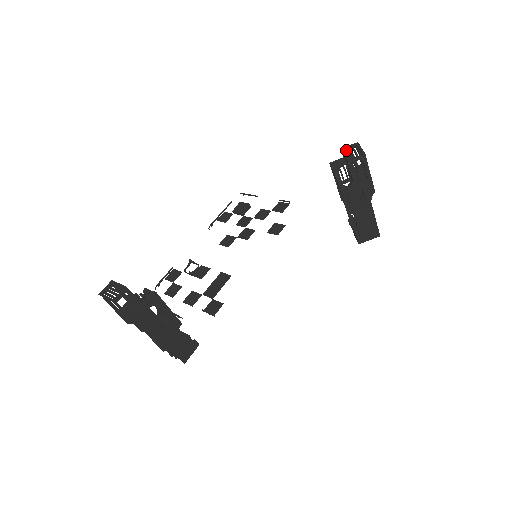
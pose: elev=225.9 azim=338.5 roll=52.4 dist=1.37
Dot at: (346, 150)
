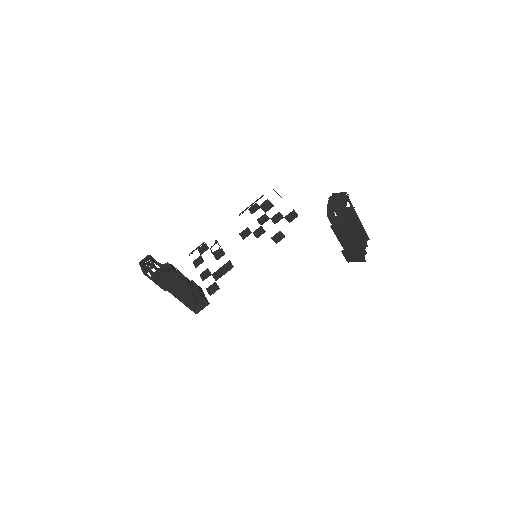
Dot at: (333, 198)
